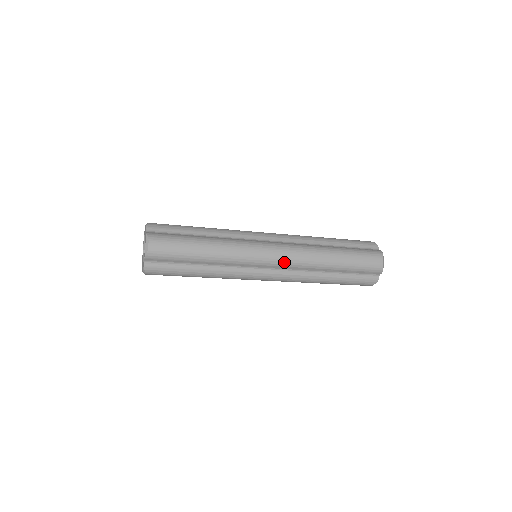
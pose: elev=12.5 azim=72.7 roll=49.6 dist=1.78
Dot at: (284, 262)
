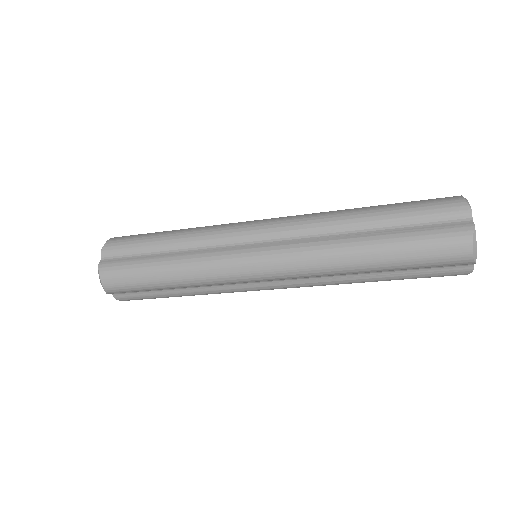
Dot at: (280, 224)
